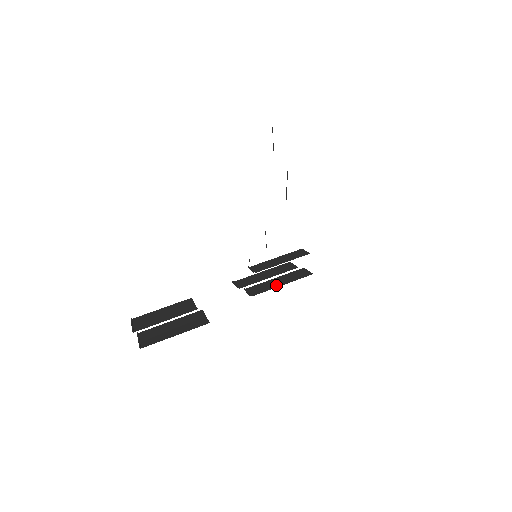
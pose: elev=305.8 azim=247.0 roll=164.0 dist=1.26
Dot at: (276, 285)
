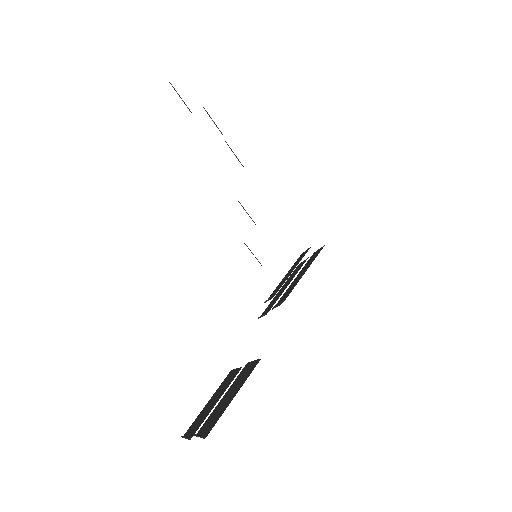
Dot at: (299, 278)
